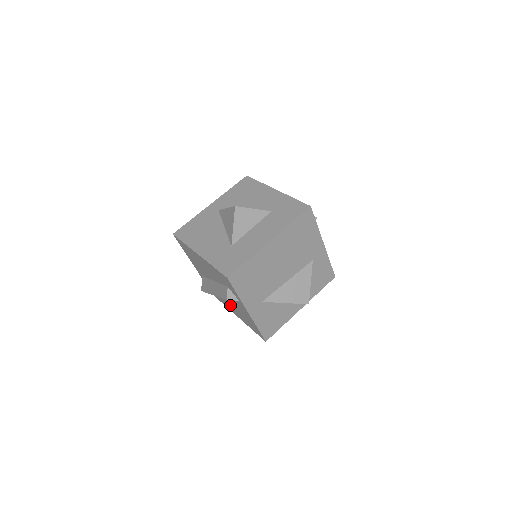
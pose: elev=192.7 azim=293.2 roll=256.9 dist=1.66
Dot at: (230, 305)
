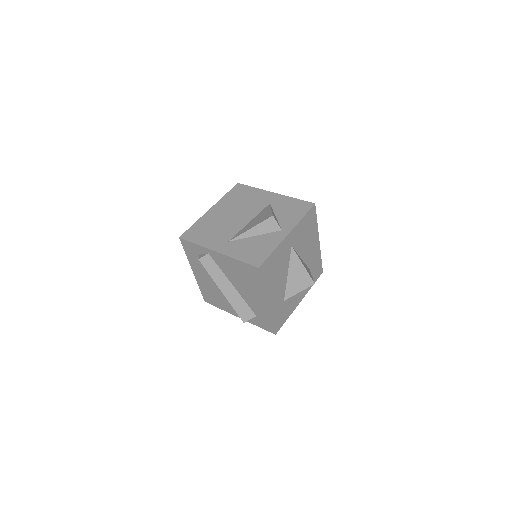
Dot at: (250, 297)
